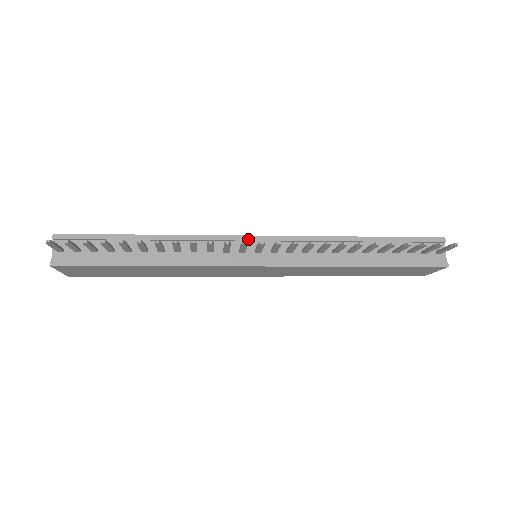
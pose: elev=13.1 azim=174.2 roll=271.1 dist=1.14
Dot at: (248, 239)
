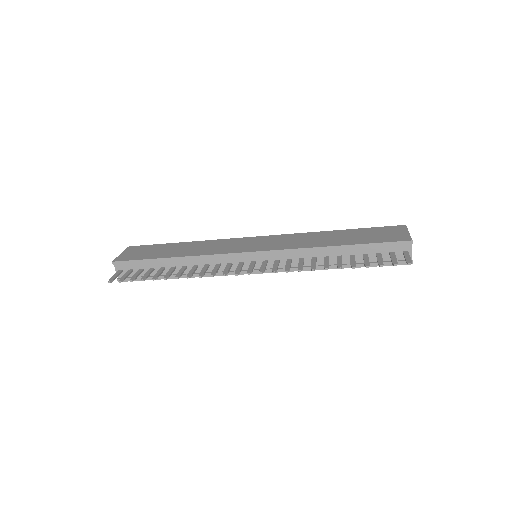
Dot at: (244, 255)
